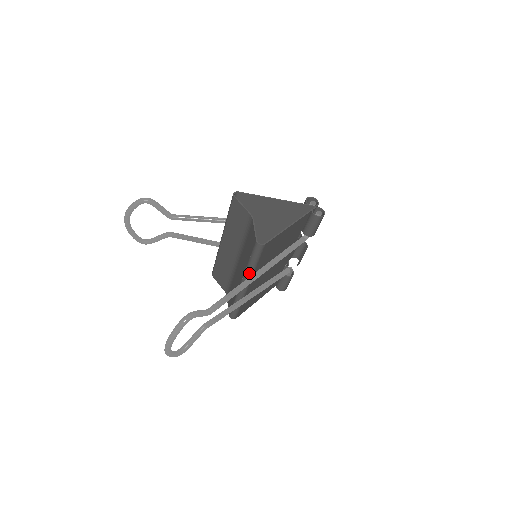
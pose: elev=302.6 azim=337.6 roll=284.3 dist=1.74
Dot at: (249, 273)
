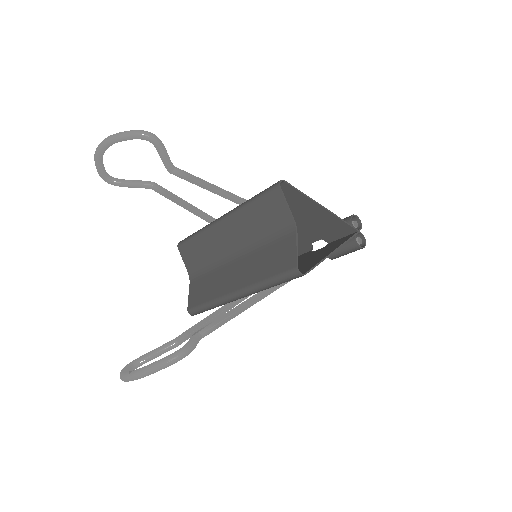
Dot at: (256, 290)
